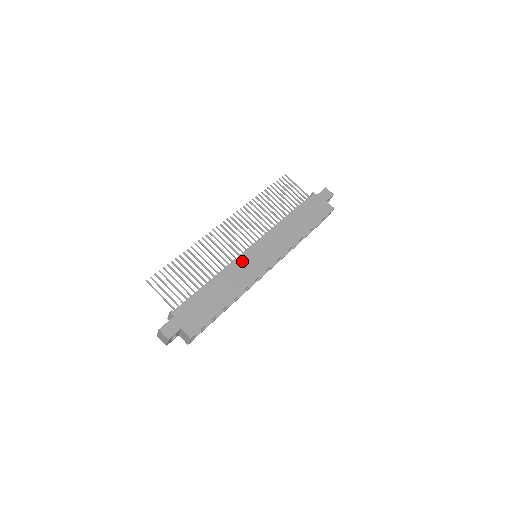
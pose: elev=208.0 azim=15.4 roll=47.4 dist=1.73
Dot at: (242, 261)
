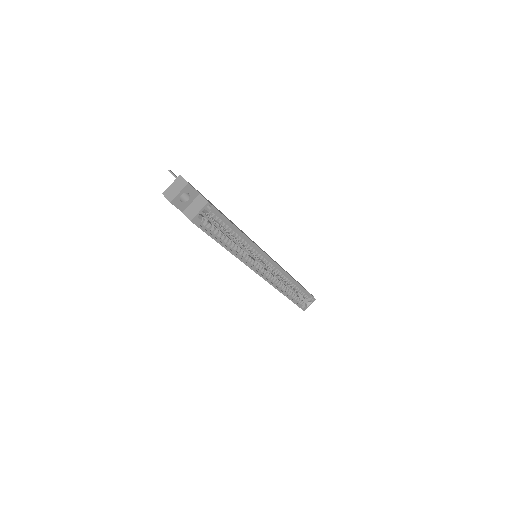
Dot at: occluded
